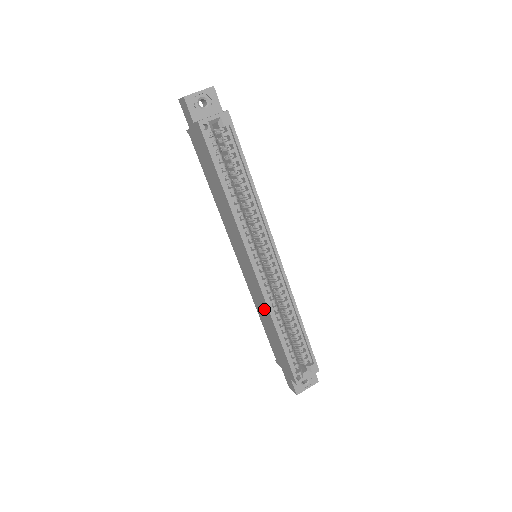
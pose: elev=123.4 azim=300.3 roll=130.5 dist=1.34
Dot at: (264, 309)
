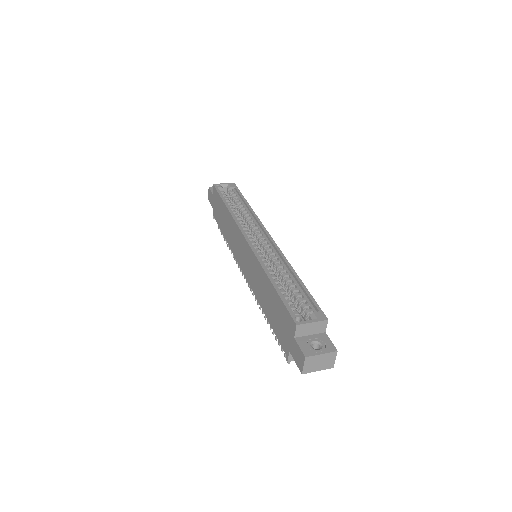
Dot at: (259, 276)
